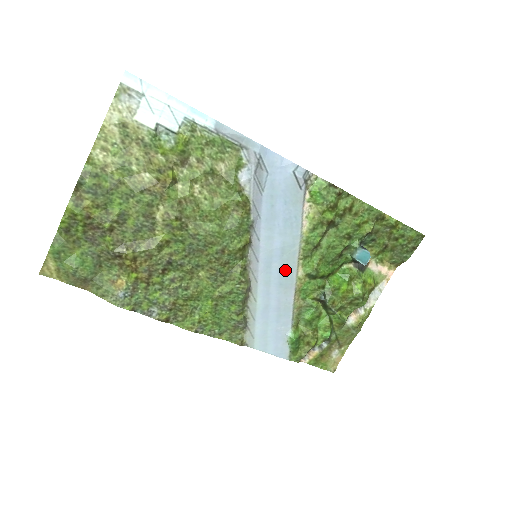
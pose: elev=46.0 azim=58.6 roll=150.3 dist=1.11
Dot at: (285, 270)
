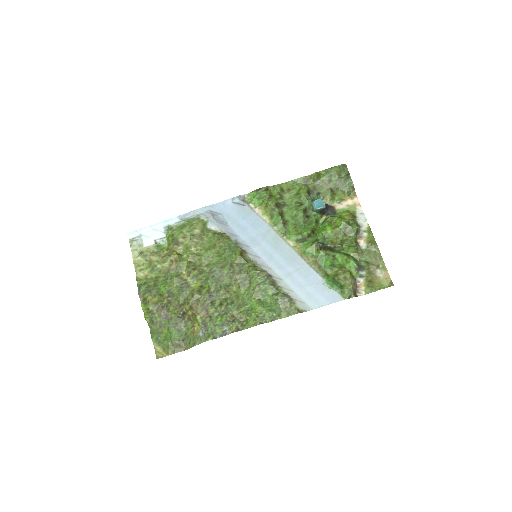
Dot at: (280, 249)
